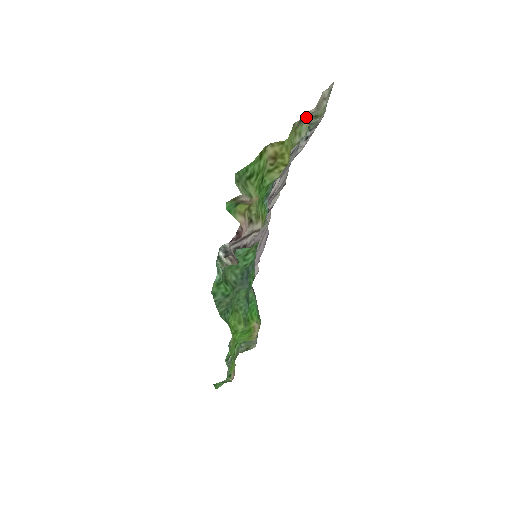
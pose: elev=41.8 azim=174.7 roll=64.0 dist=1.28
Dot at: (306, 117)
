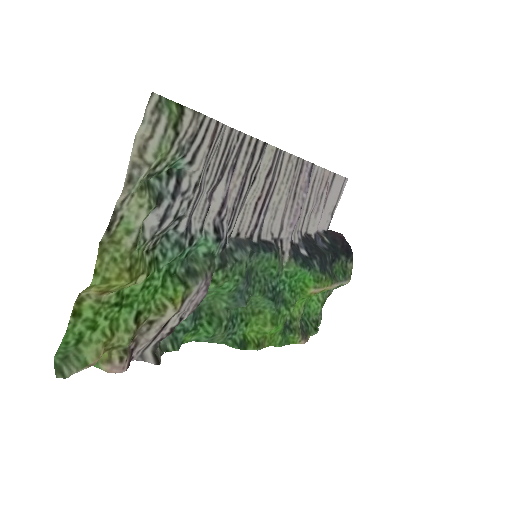
Dot at: (116, 216)
